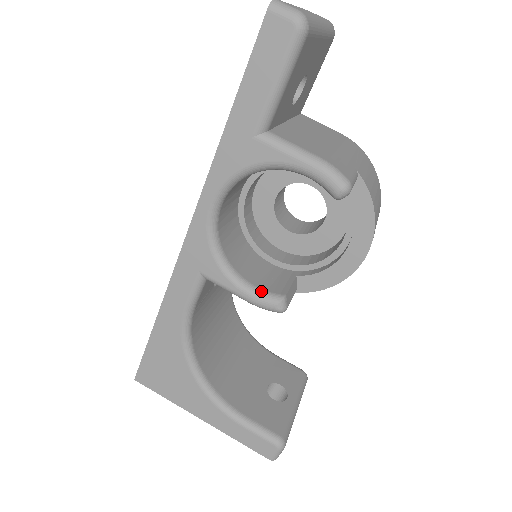
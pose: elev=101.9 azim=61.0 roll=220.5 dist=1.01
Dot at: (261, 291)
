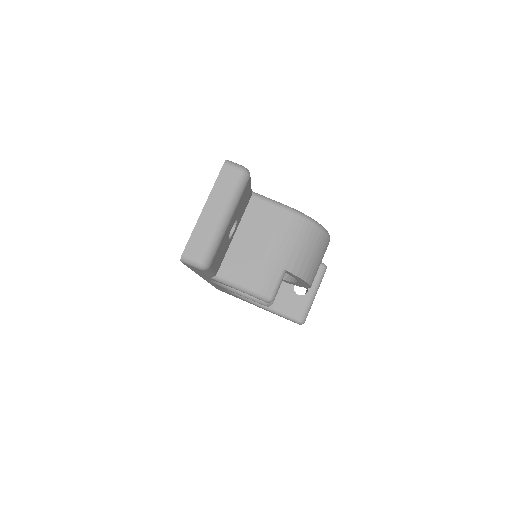
Dot at: (255, 298)
